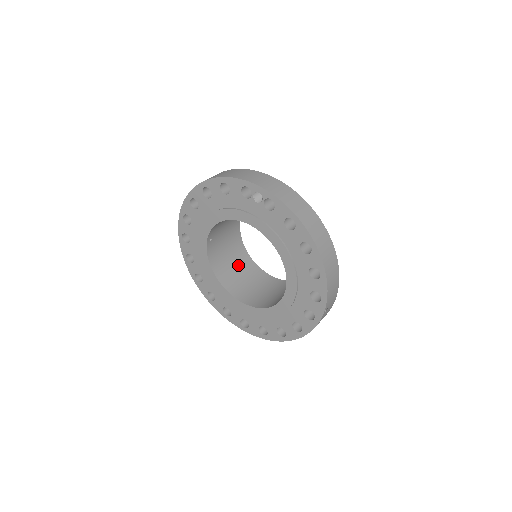
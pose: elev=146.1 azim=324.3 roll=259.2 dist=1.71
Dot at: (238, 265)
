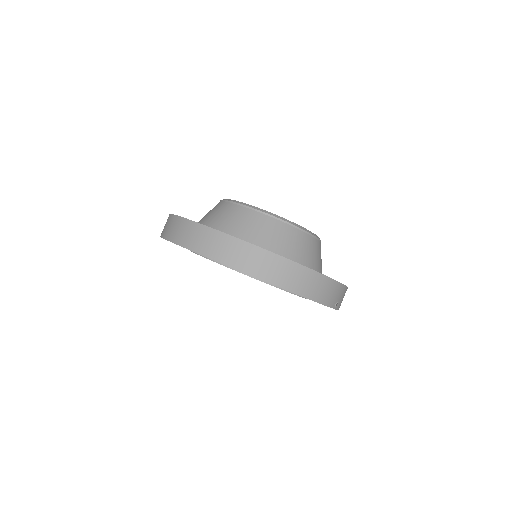
Dot at: occluded
